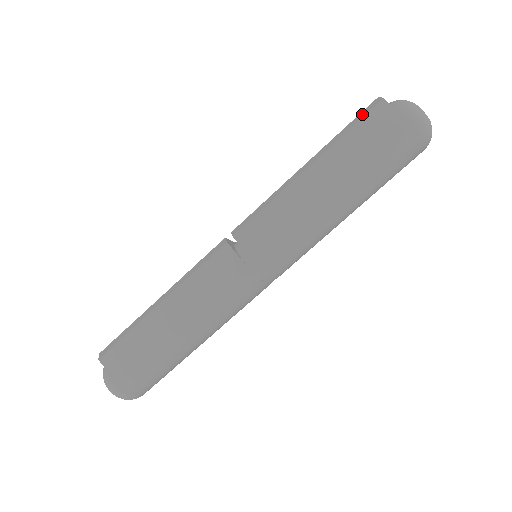
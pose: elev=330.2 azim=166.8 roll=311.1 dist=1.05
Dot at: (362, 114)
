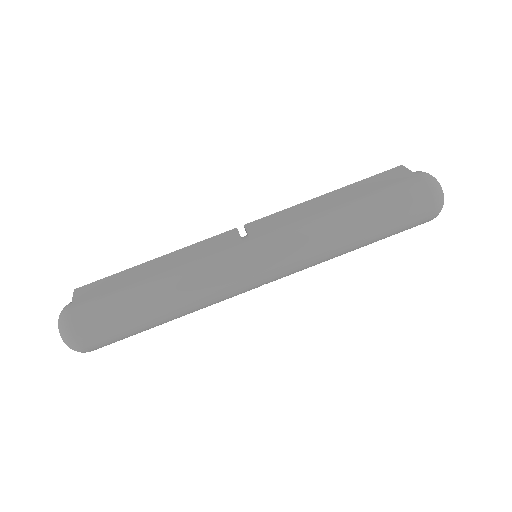
Dot at: (383, 173)
